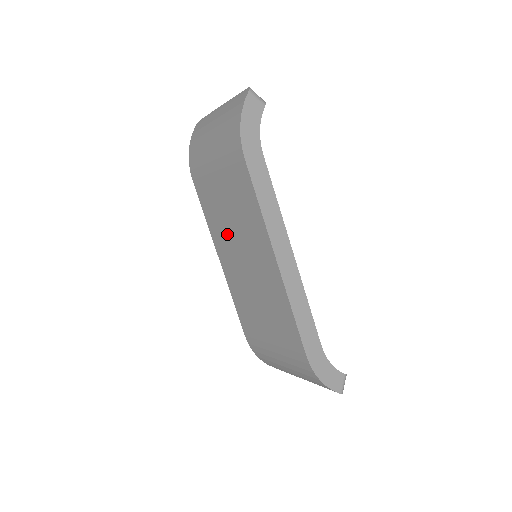
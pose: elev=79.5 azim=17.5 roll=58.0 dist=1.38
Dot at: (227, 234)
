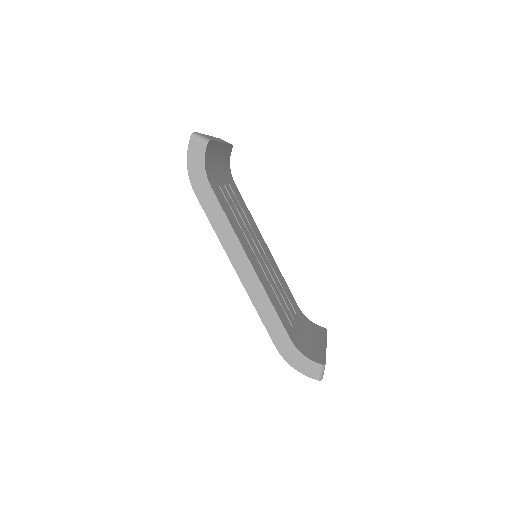
Dot at: occluded
